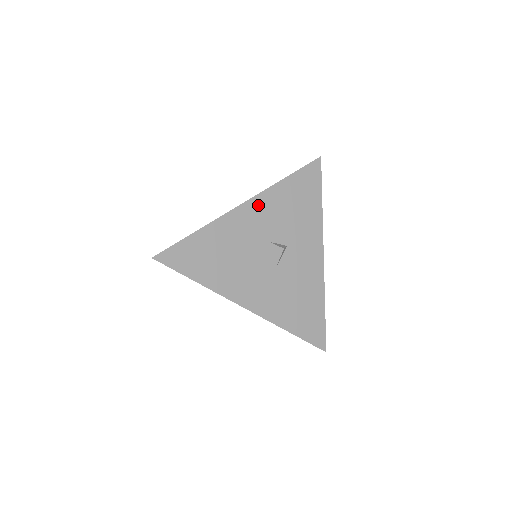
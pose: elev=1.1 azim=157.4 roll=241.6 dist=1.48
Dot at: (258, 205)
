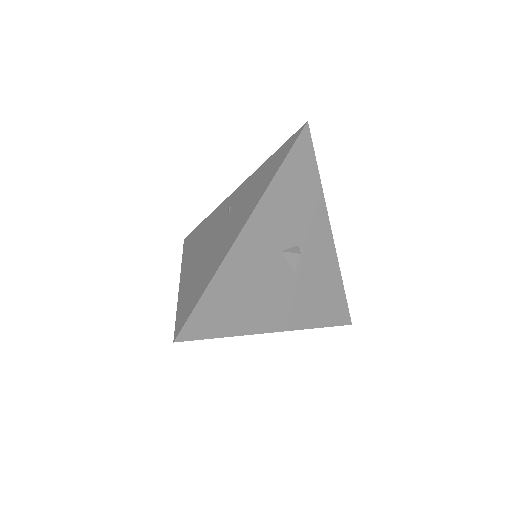
Dot at: (261, 217)
